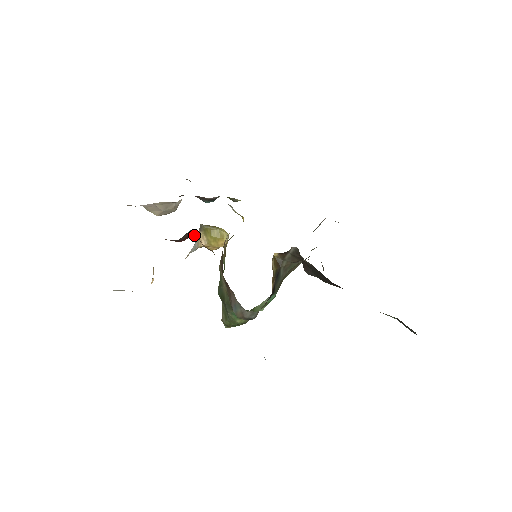
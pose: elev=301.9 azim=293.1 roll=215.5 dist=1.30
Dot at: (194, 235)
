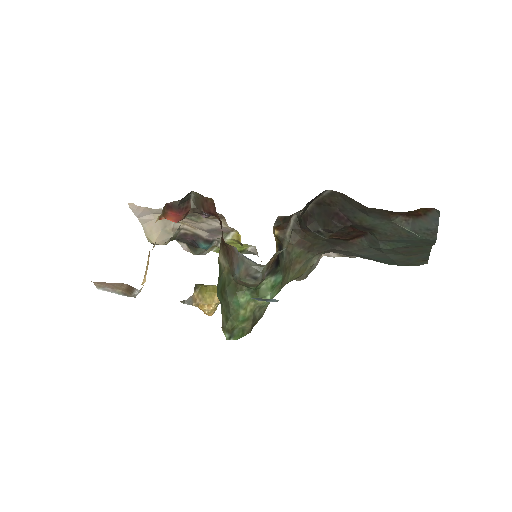
Dot at: (194, 207)
